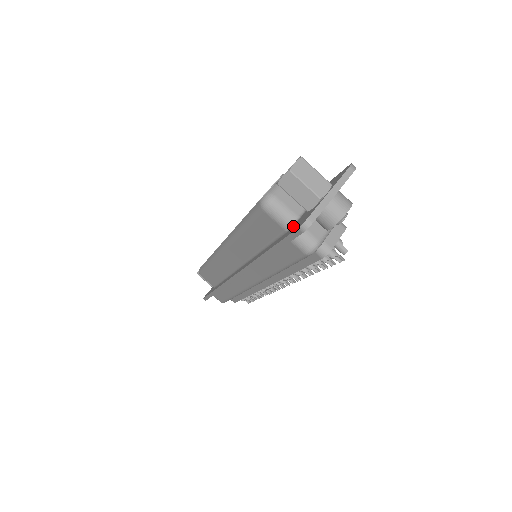
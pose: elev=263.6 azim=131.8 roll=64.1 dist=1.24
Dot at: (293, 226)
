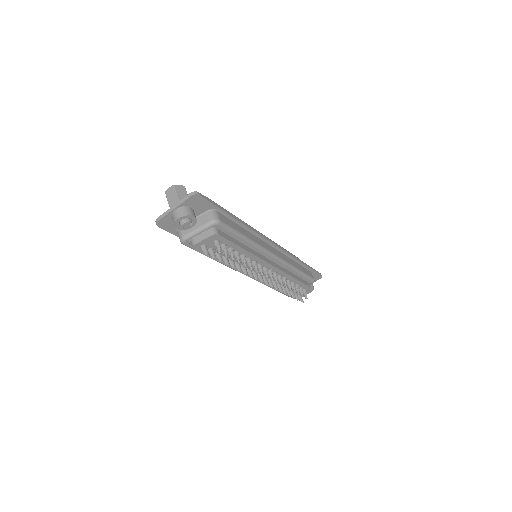
Dot at: occluded
